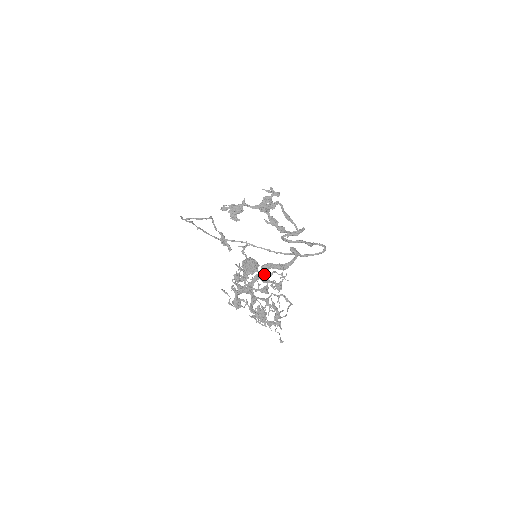
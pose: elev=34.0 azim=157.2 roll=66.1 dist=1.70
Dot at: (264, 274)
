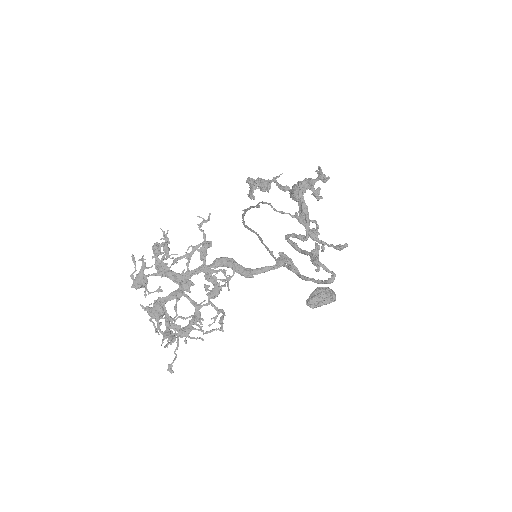
Dot at: (203, 265)
